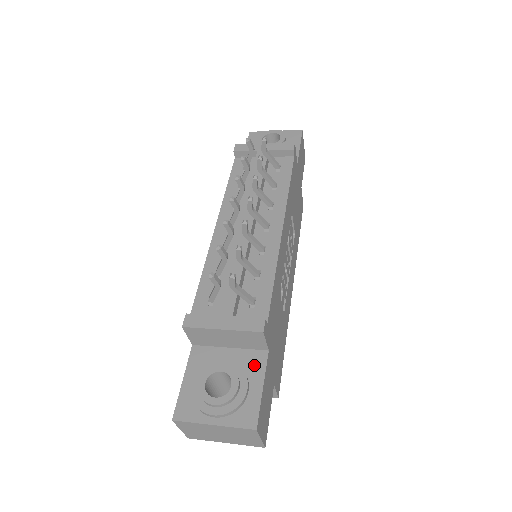
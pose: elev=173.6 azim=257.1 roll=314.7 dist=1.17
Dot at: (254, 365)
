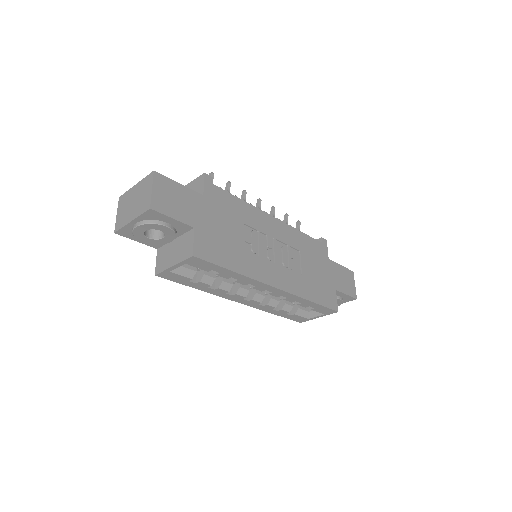
Dot at: occluded
